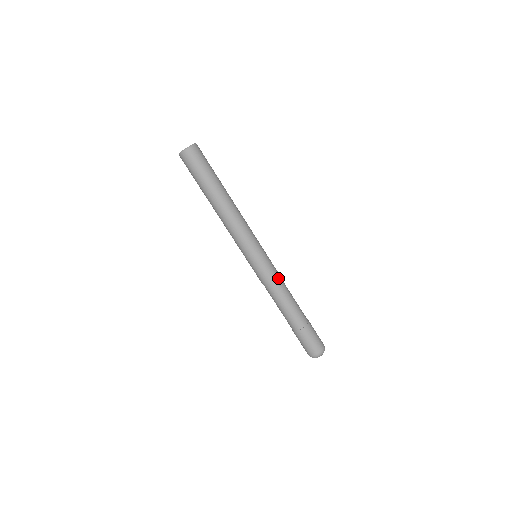
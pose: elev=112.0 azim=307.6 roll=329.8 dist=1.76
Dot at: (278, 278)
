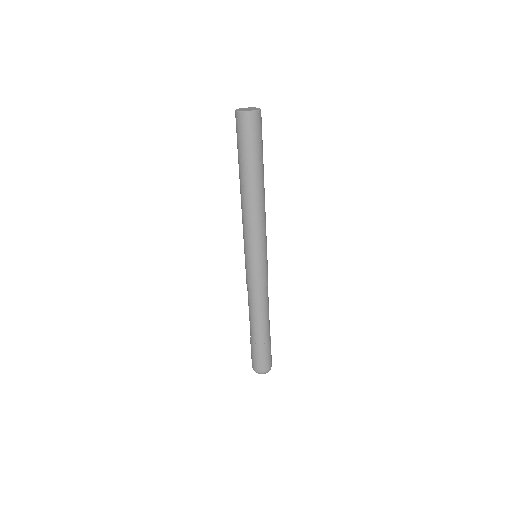
Dot at: (264, 290)
